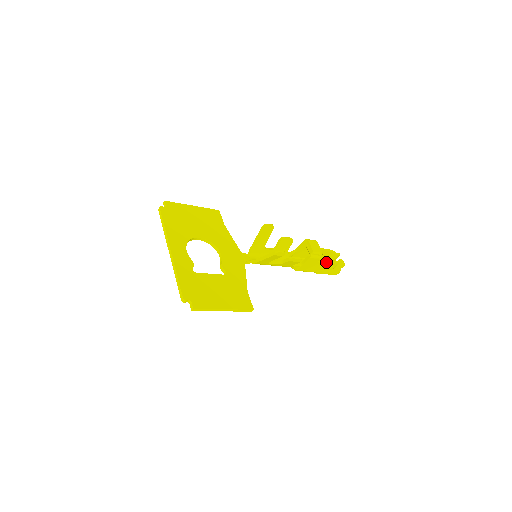
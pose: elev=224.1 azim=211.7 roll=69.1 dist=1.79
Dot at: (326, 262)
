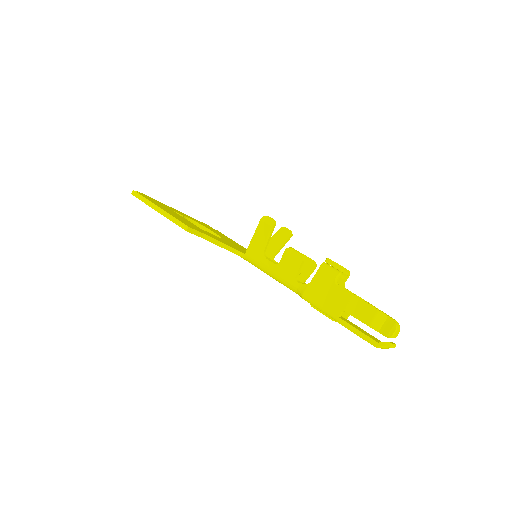
Dot at: (352, 294)
